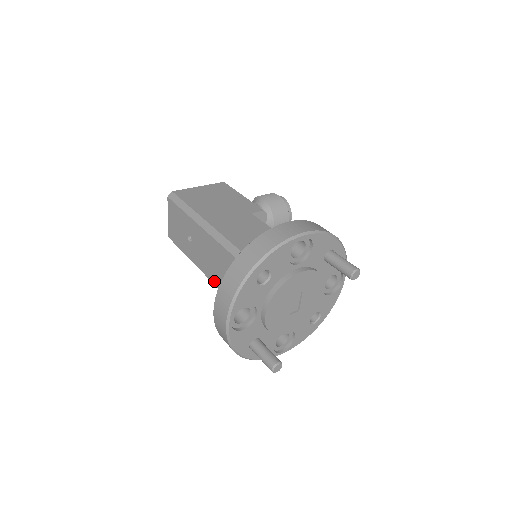
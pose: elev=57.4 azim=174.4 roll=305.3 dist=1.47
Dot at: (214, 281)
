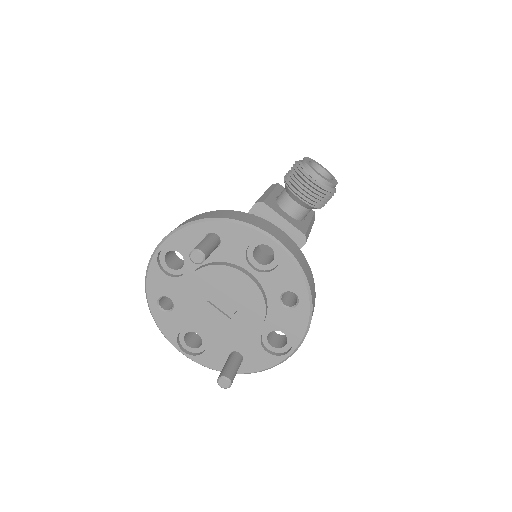
Dot at: occluded
